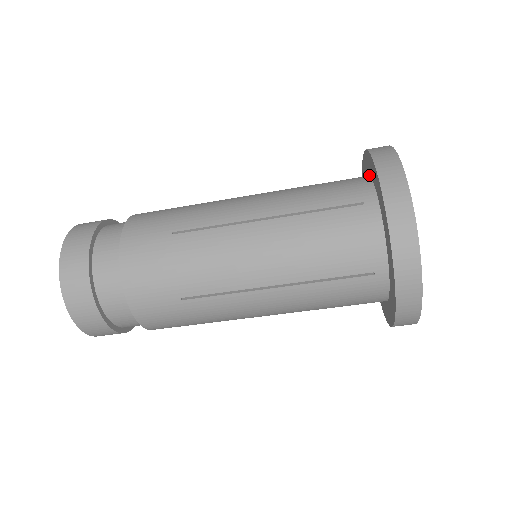
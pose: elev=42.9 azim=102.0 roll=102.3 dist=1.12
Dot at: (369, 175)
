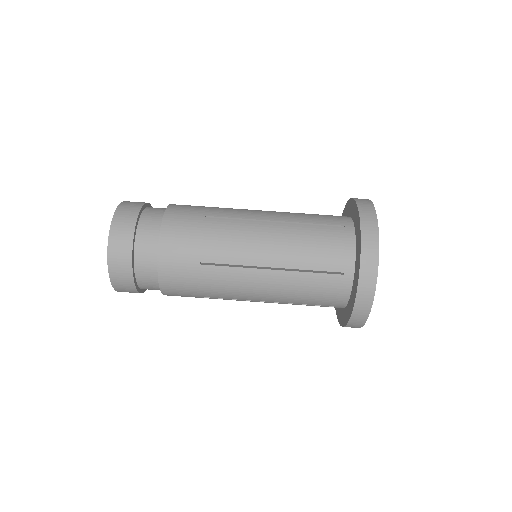
Dot at: (348, 216)
